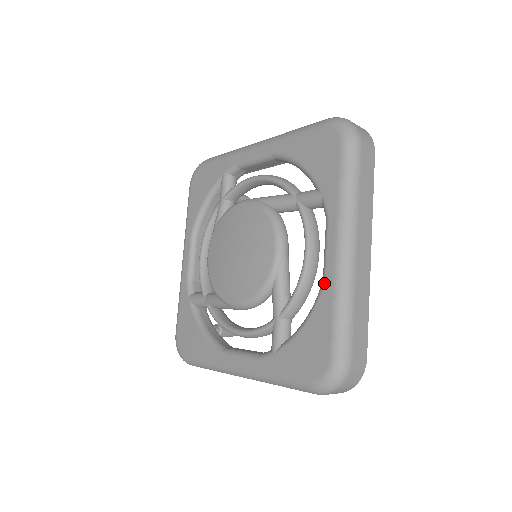
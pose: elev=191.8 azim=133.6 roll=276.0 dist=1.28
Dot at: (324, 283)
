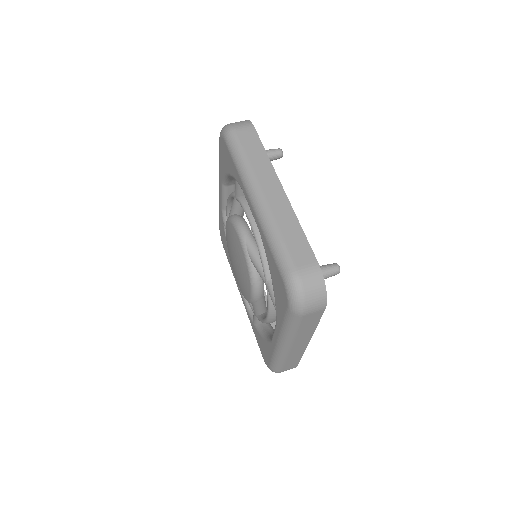
Dot at: (271, 343)
